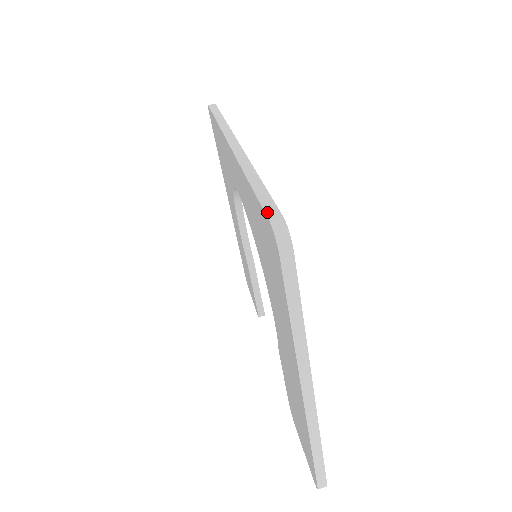
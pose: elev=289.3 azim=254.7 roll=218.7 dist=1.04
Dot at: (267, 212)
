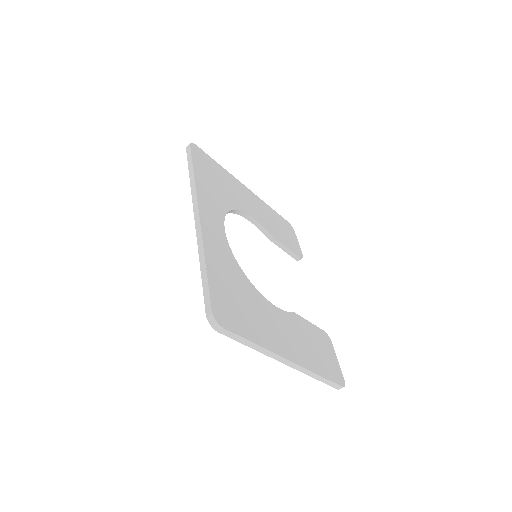
Dot at: (205, 306)
